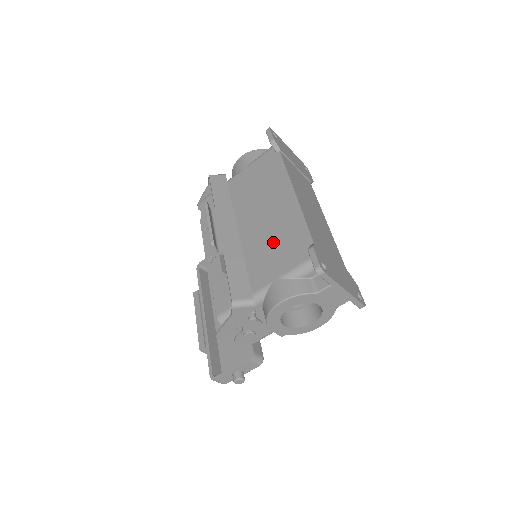
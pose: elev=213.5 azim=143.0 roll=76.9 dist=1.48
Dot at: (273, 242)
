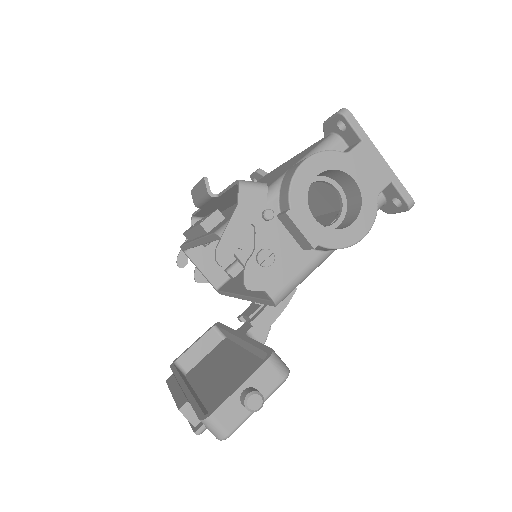
Dot at: (278, 173)
